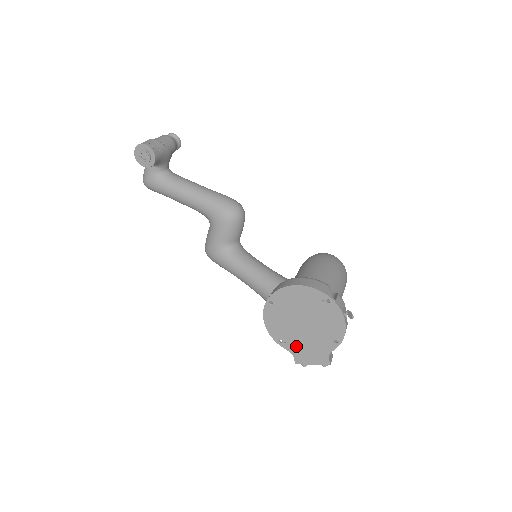
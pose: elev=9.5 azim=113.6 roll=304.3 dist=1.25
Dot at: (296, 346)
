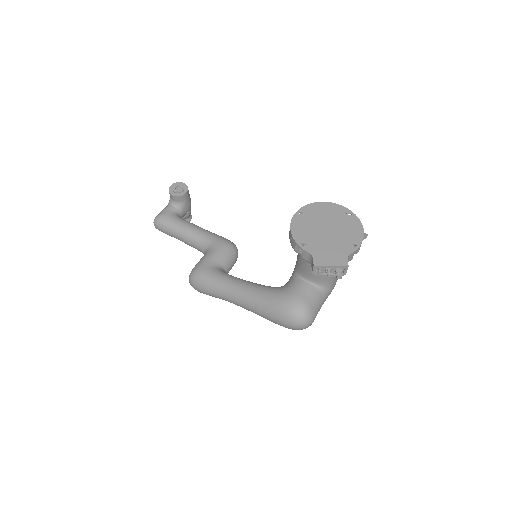
Dot at: (317, 248)
